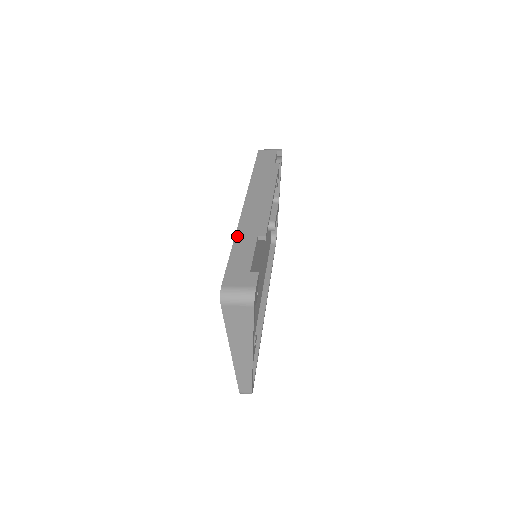
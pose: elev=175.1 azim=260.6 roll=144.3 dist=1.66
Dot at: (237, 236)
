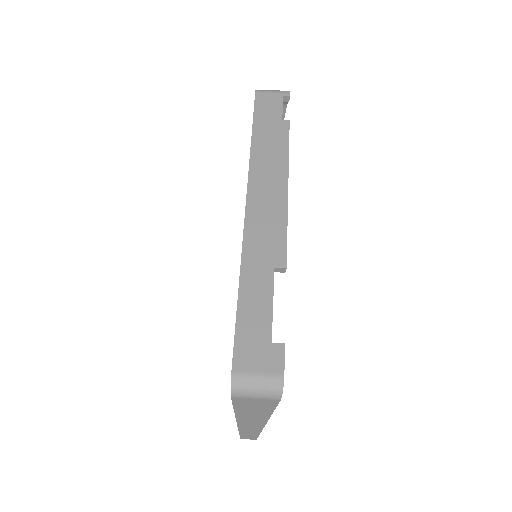
Dot at: (244, 268)
